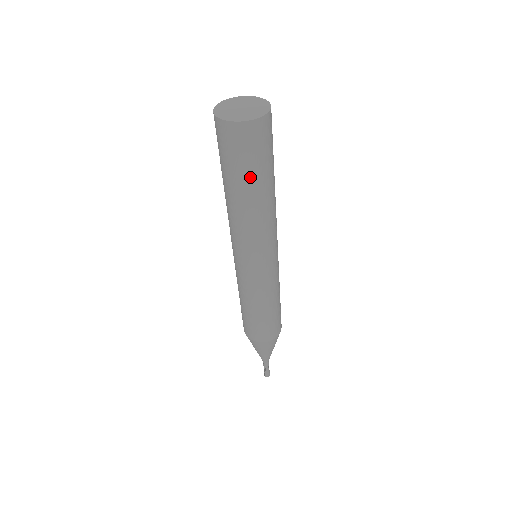
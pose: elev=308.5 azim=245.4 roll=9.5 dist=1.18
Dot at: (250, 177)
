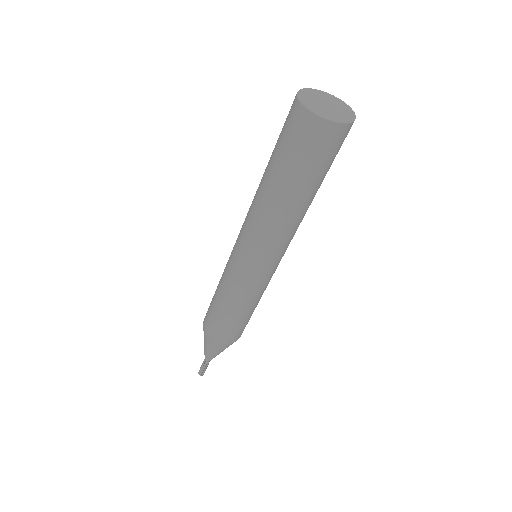
Dot at: (311, 180)
